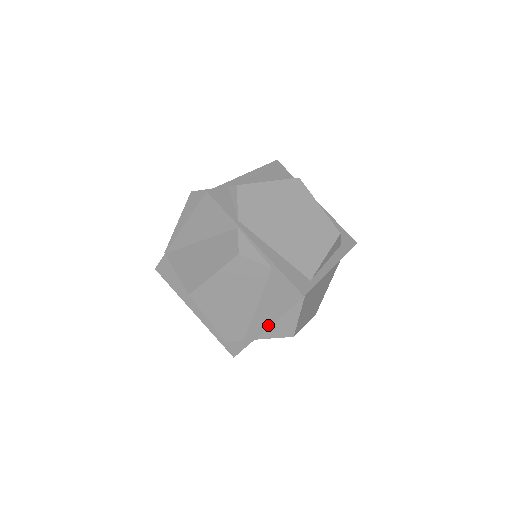
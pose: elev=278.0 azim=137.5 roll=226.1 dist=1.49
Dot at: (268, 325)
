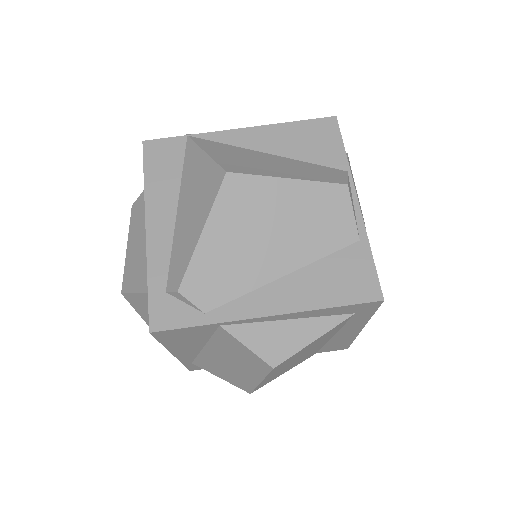
Dot at: (280, 311)
